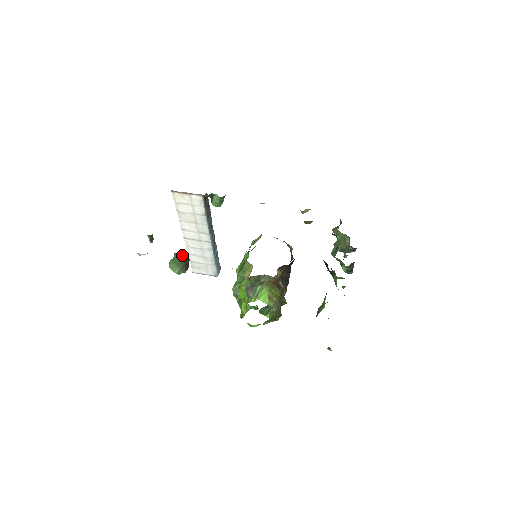
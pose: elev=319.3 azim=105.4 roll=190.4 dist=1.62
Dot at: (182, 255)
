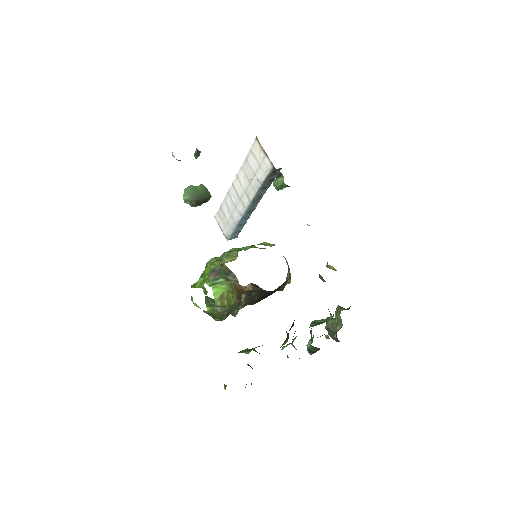
Dot at: (205, 191)
